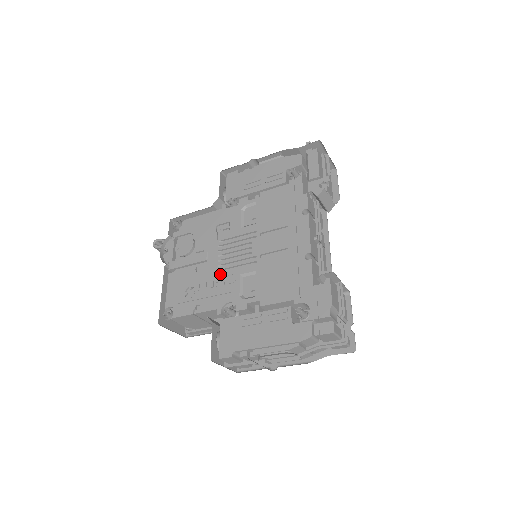
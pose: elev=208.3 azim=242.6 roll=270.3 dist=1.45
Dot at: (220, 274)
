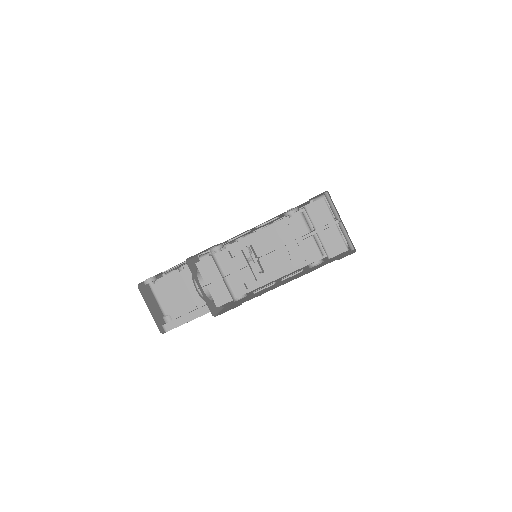
Dot at: occluded
